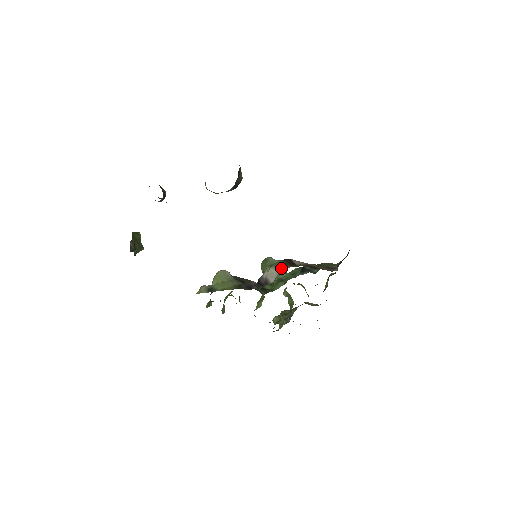
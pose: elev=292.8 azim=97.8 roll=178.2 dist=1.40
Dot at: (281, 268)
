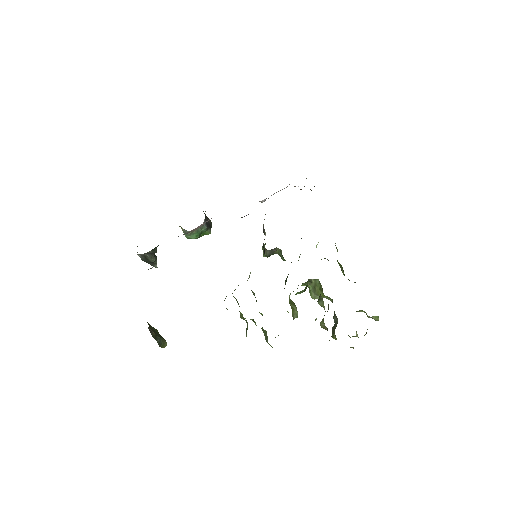
Dot at: occluded
